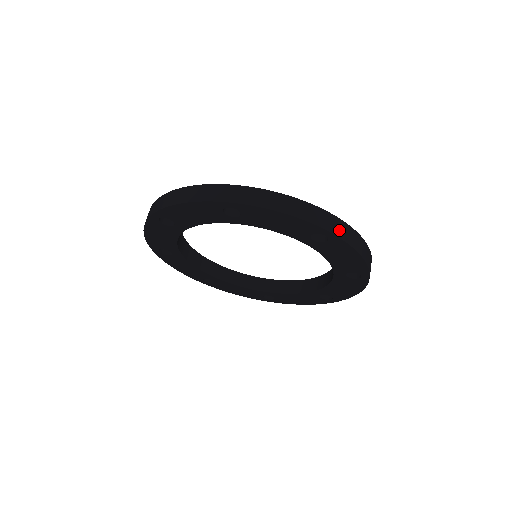
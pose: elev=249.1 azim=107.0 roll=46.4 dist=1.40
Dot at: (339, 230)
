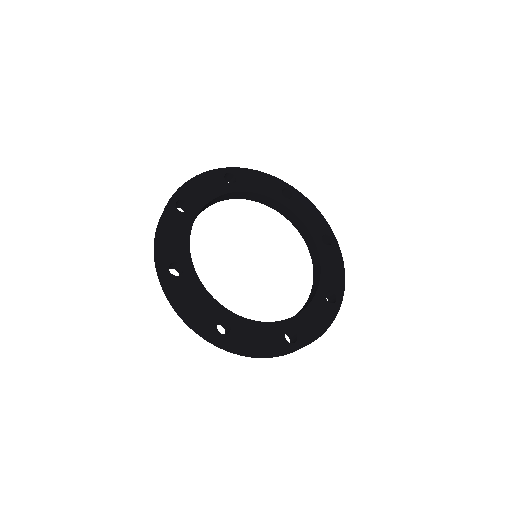
Dot at: occluded
